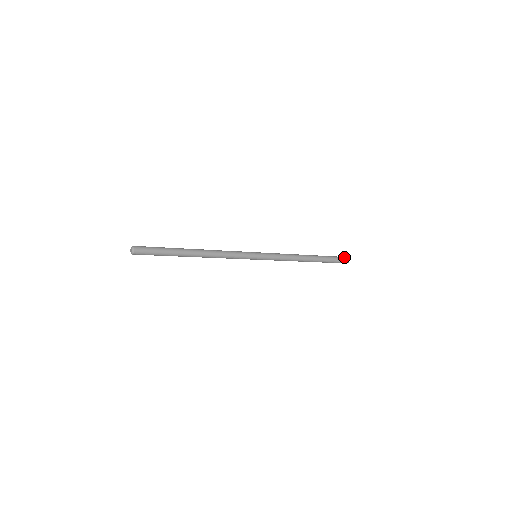
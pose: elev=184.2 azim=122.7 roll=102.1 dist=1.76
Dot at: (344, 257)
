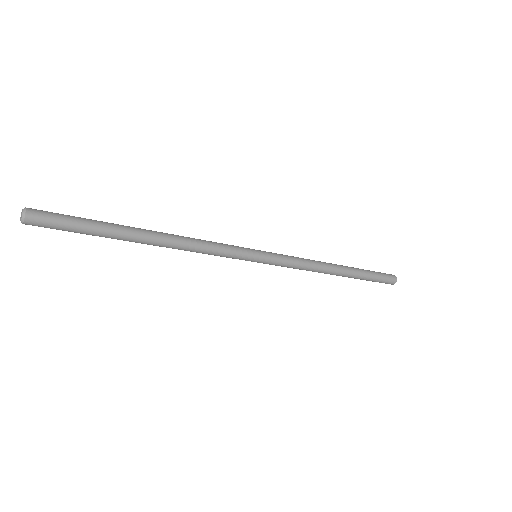
Dot at: occluded
